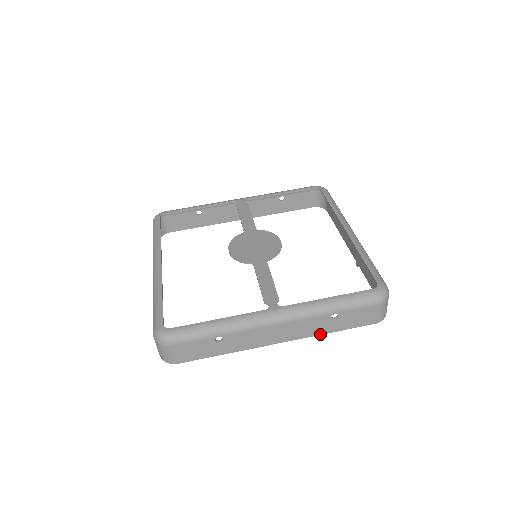
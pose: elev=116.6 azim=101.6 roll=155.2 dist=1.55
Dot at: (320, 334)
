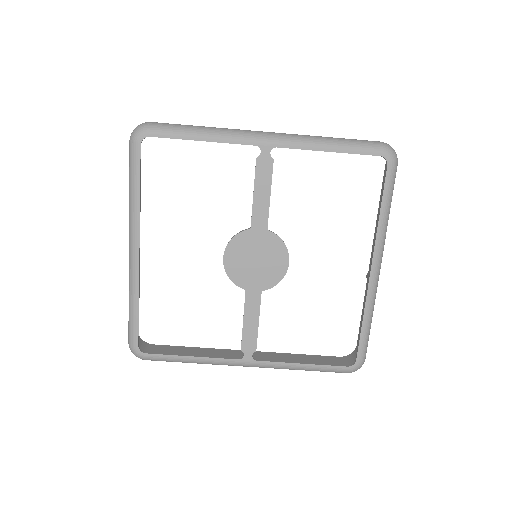
Dot at: (286, 355)
